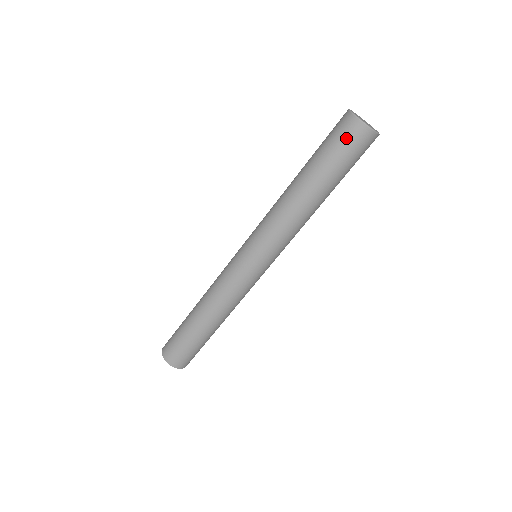
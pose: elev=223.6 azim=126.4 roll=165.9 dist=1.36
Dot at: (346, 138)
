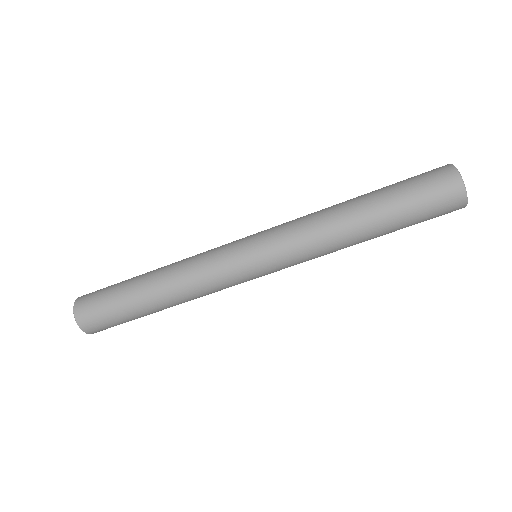
Dot at: (438, 194)
